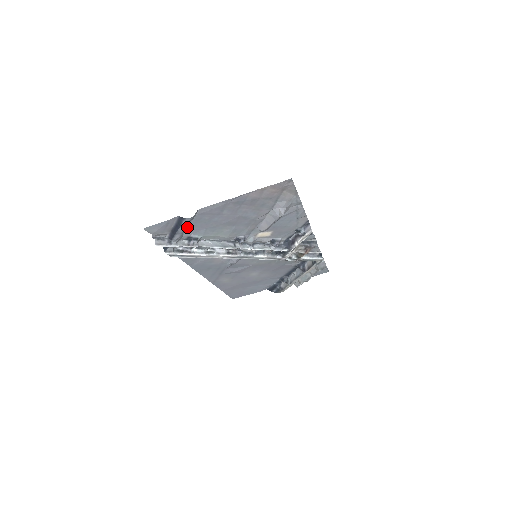
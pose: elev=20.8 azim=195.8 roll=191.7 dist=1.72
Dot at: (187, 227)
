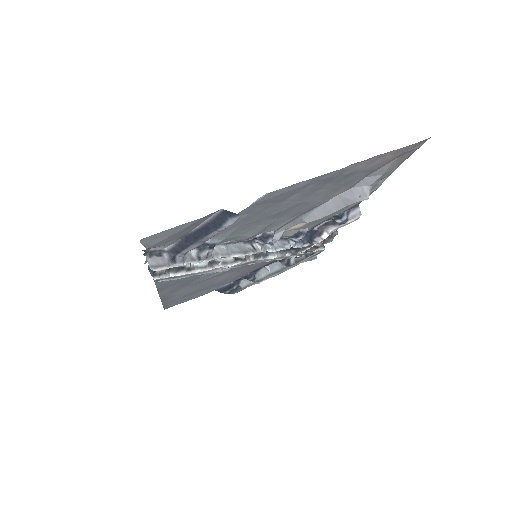
Dot at: occluded
